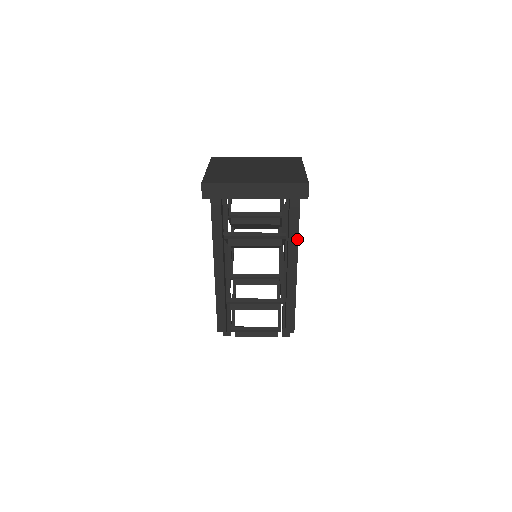
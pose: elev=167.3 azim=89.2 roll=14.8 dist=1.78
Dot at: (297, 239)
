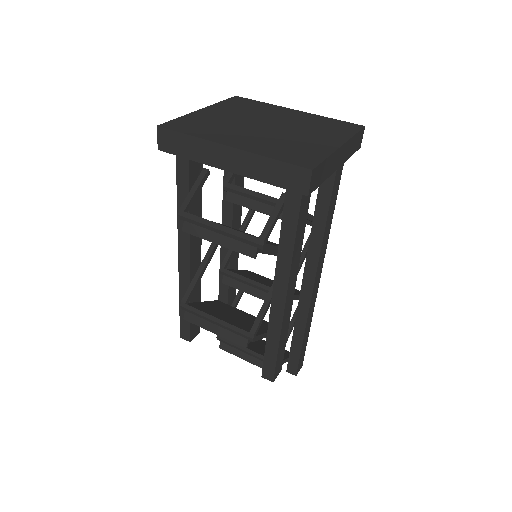
Dot at: (291, 255)
